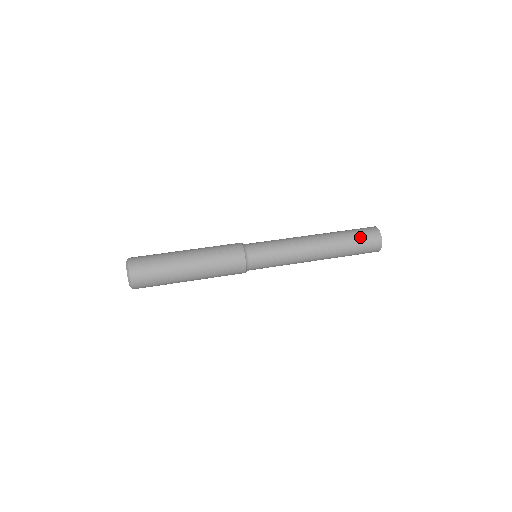
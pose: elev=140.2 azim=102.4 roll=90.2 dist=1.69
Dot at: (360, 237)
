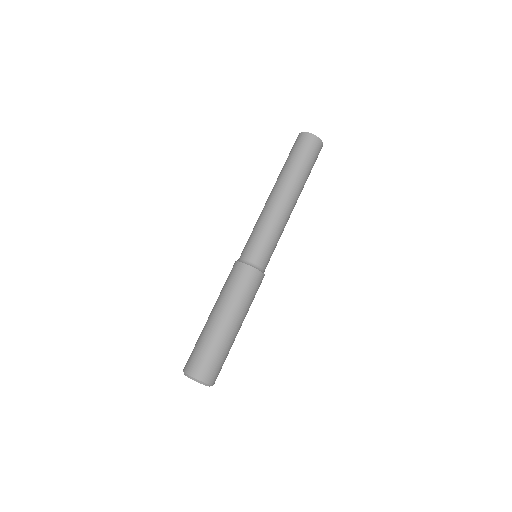
Dot at: (314, 162)
